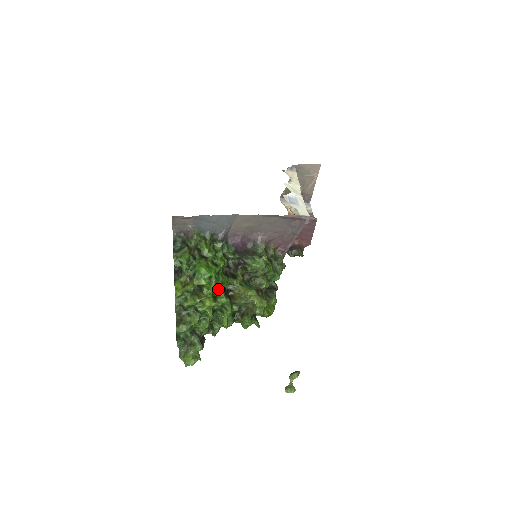
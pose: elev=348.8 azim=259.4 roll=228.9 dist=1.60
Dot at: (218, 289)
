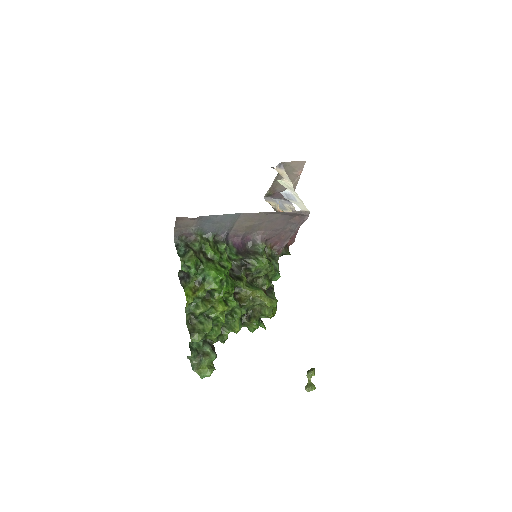
Dot at: (228, 292)
